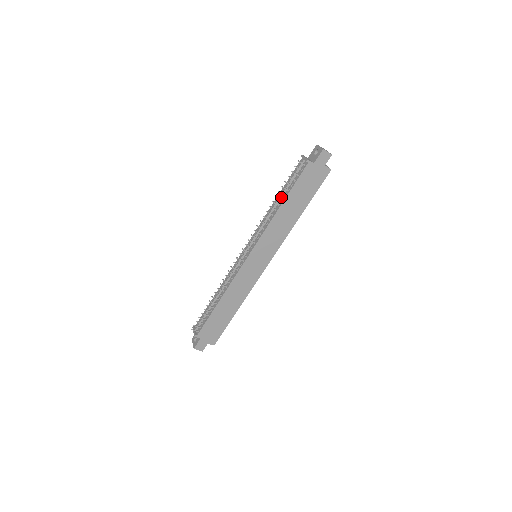
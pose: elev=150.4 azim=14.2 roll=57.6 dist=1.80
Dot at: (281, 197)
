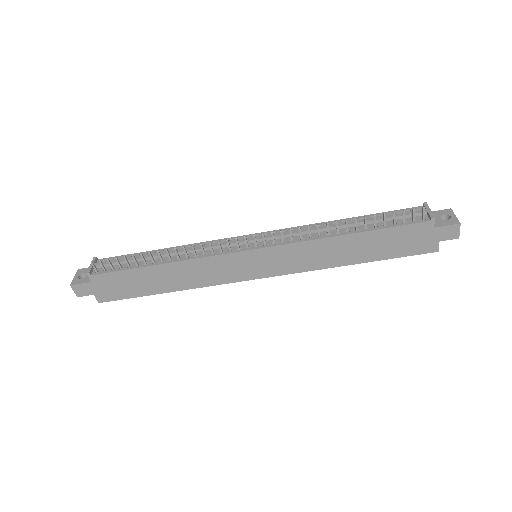
Dot at: (357, 224)
